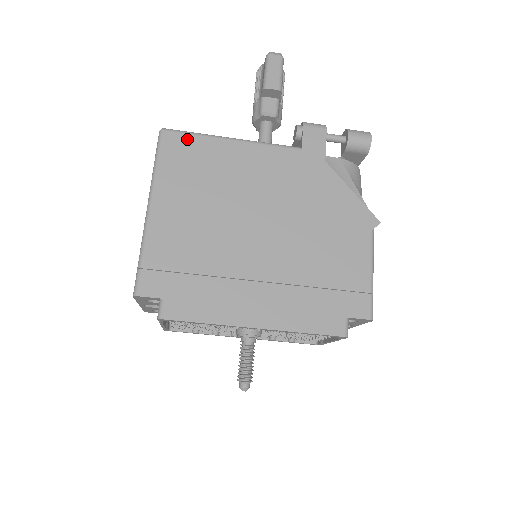
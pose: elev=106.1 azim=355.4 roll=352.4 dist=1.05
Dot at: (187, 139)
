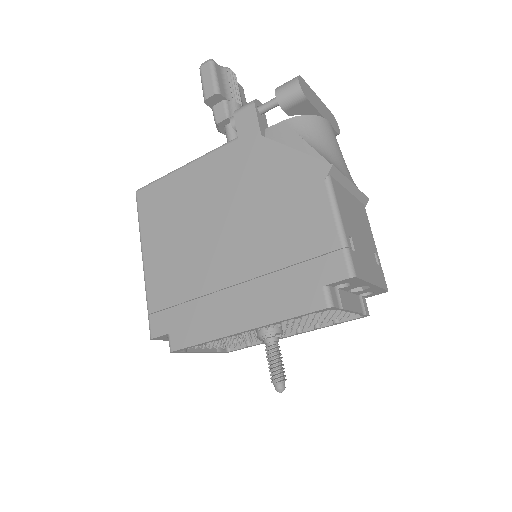
Dot at: (153, 189)
